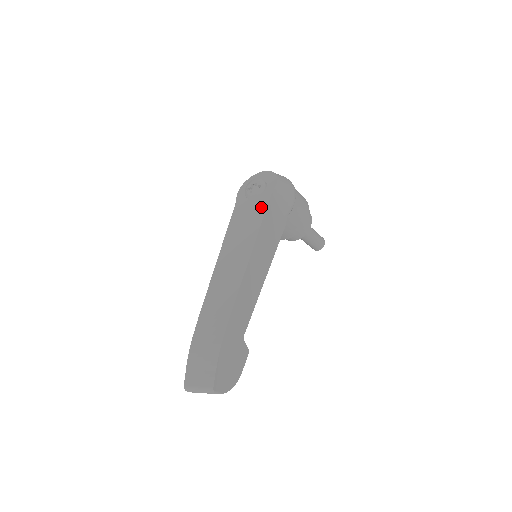
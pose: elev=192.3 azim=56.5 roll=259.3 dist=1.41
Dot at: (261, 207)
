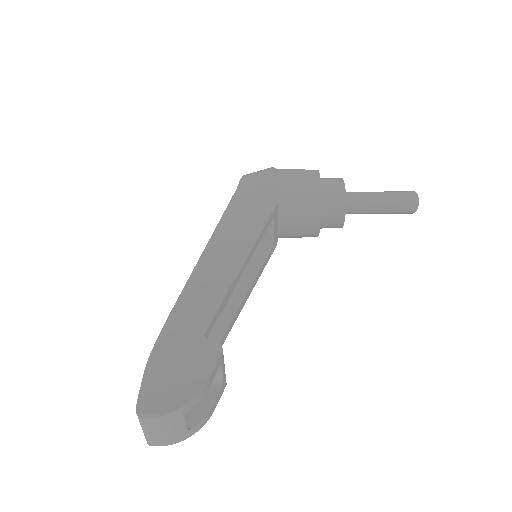
Dot at: occluded
